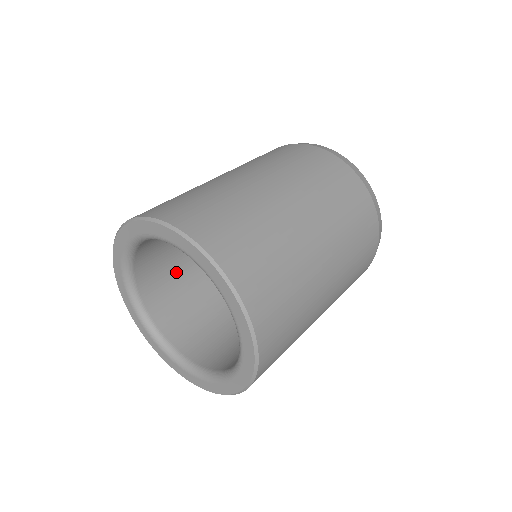
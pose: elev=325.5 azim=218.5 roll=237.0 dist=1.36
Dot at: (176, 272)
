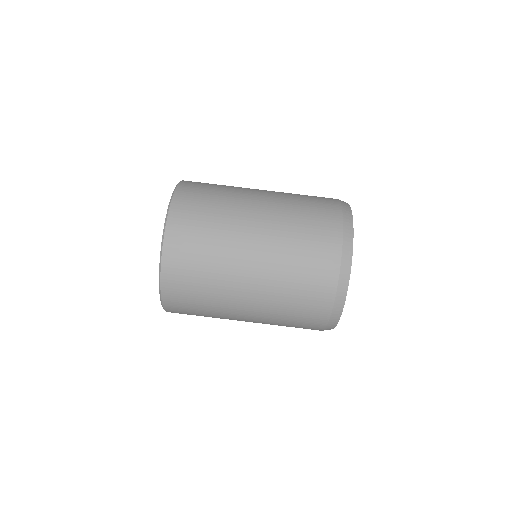
Dot at: occluded
